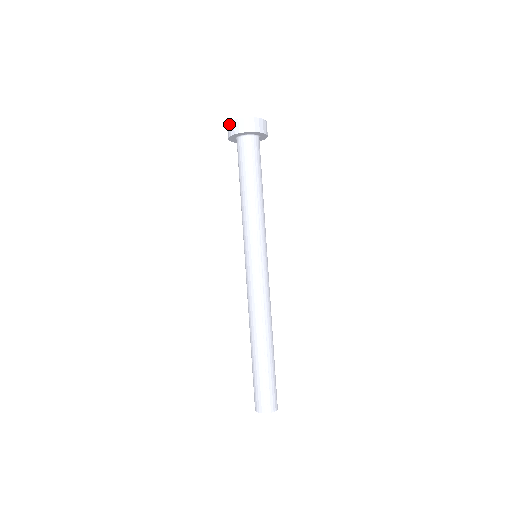
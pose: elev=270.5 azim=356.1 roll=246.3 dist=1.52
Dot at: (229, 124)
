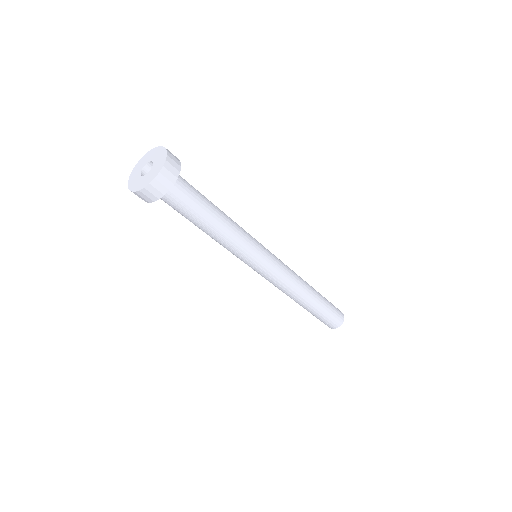
Dot at: occluded
